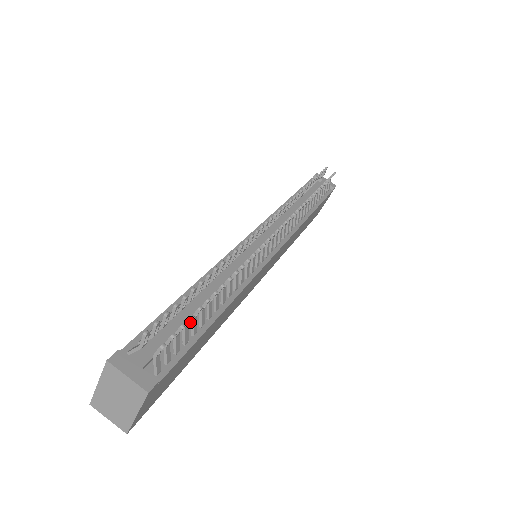
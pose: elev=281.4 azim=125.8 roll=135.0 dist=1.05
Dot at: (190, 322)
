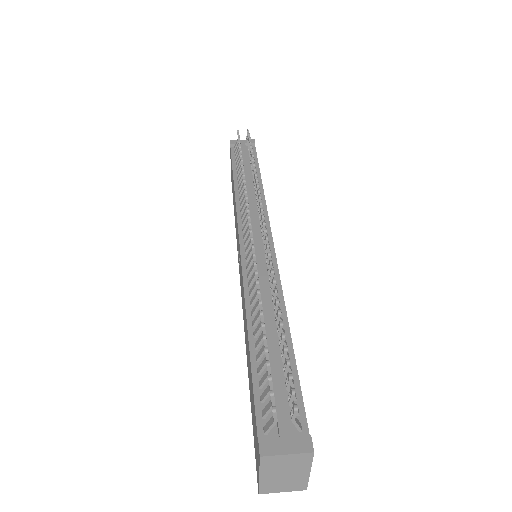
Dot at: (278, 363)
